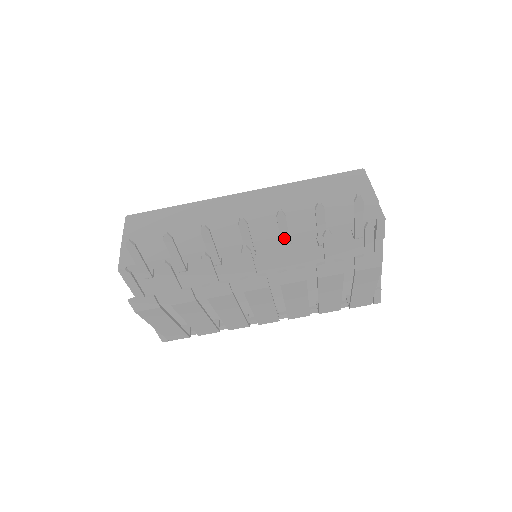
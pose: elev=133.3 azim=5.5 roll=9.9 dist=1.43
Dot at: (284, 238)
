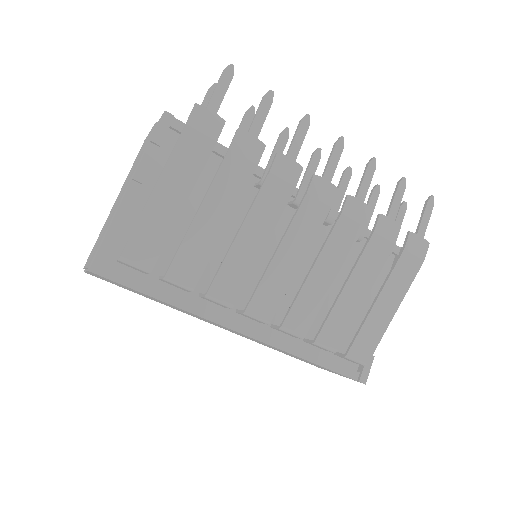
Dot at: (373, 157)
